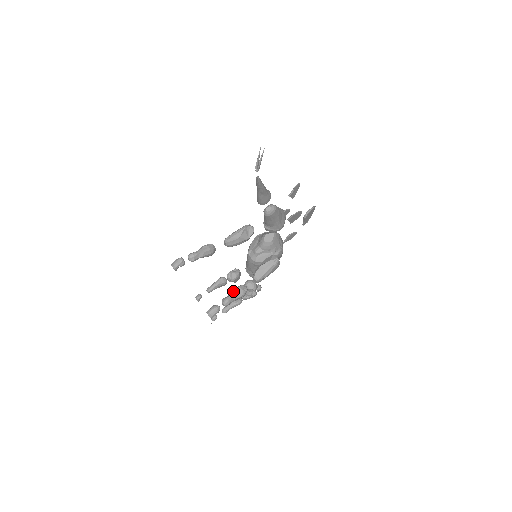
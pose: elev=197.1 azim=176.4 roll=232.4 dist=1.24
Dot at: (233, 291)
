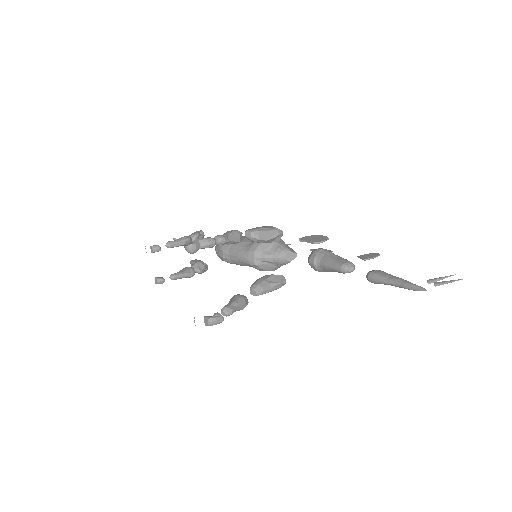
Dot at: (238, 302)
